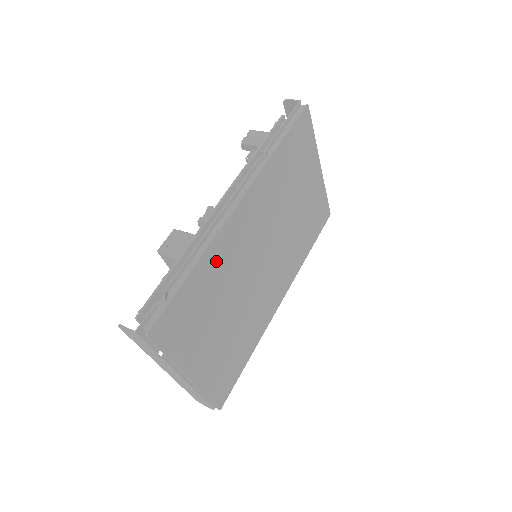
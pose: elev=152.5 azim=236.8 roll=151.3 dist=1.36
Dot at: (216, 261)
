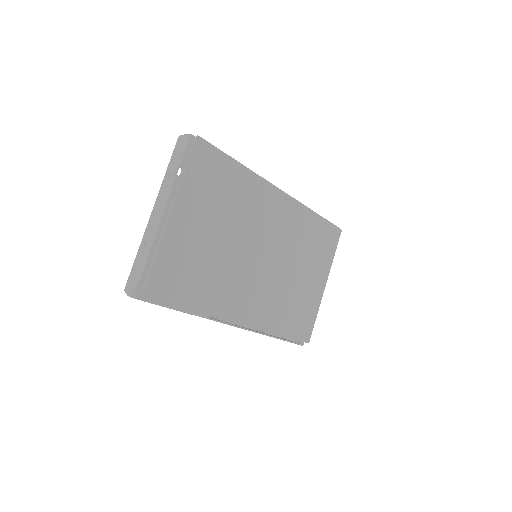
Dot at: (249, 188)
